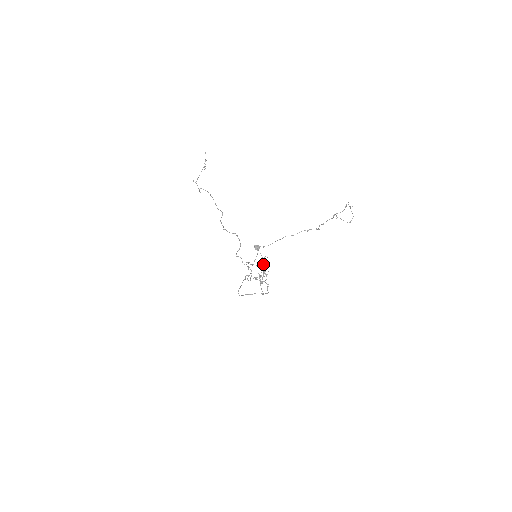
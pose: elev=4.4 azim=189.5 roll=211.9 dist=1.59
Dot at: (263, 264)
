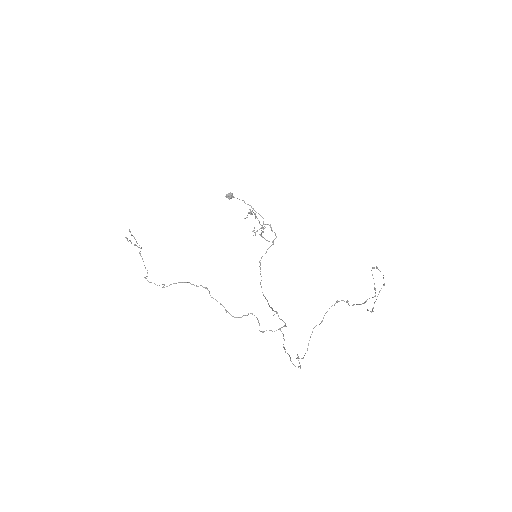
Dot at: occluded
